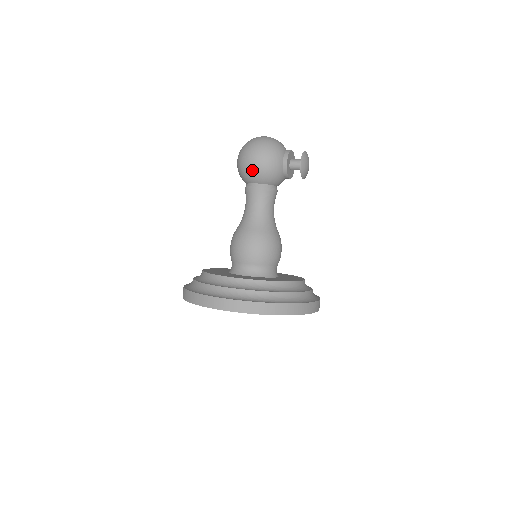
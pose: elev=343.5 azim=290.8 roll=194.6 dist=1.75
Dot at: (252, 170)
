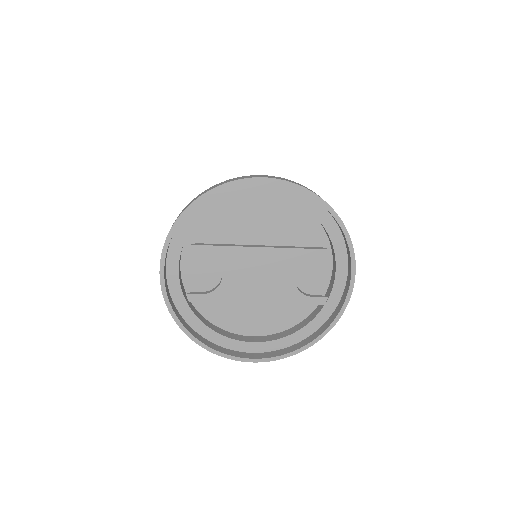
Dot at: occluded
